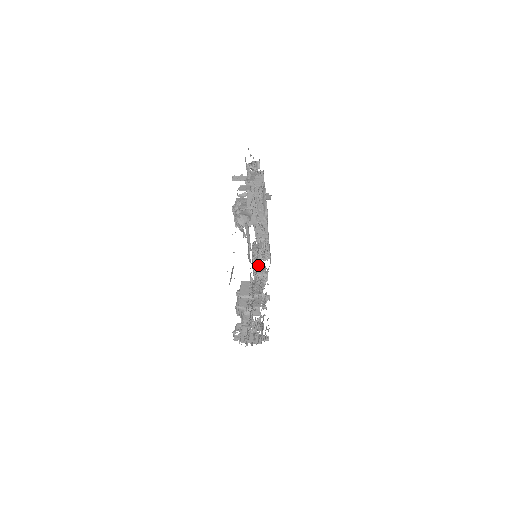
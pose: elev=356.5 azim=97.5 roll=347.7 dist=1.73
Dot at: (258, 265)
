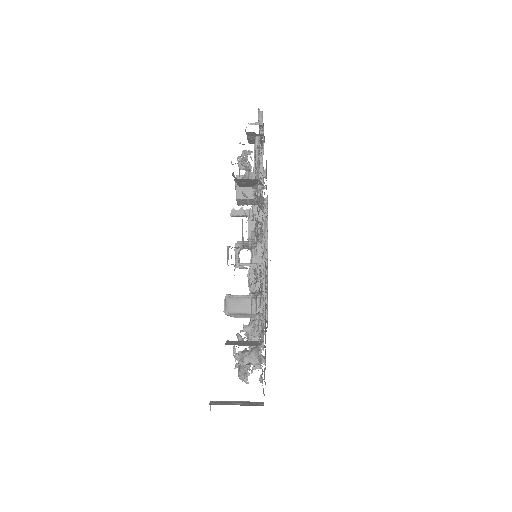
Dot at: occluded
